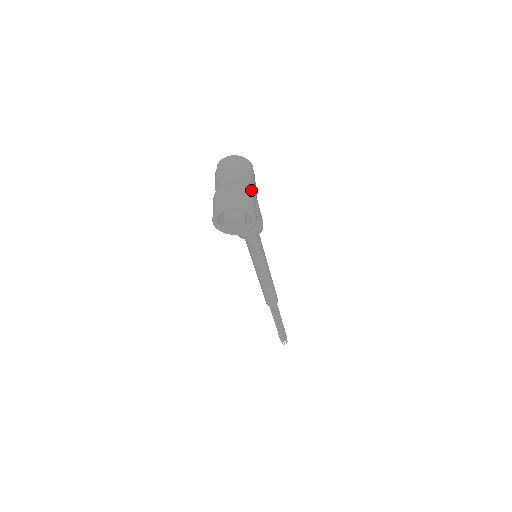
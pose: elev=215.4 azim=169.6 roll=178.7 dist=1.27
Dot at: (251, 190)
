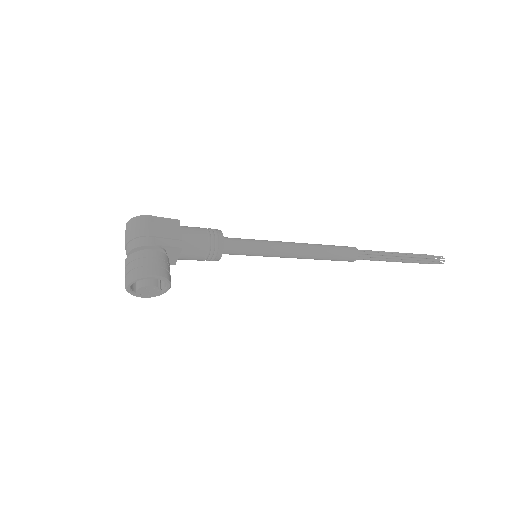
Dot at: (140, 251)
